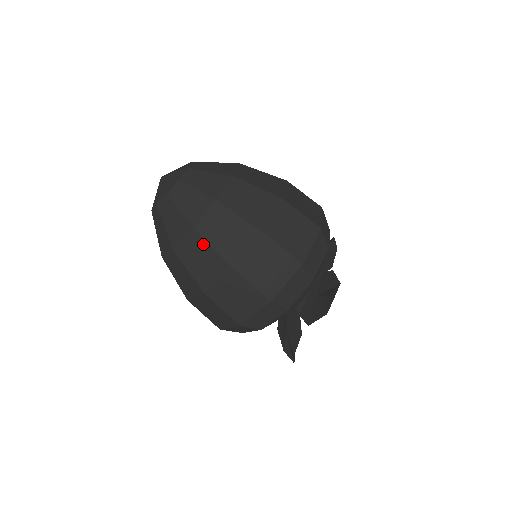
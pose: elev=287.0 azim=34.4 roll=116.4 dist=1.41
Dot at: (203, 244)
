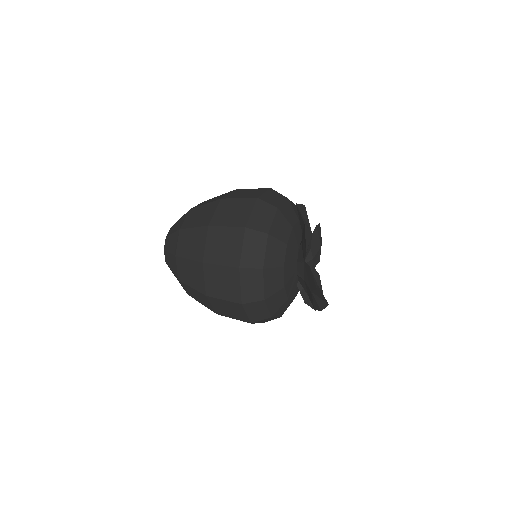
Dot at: (188, 232)
